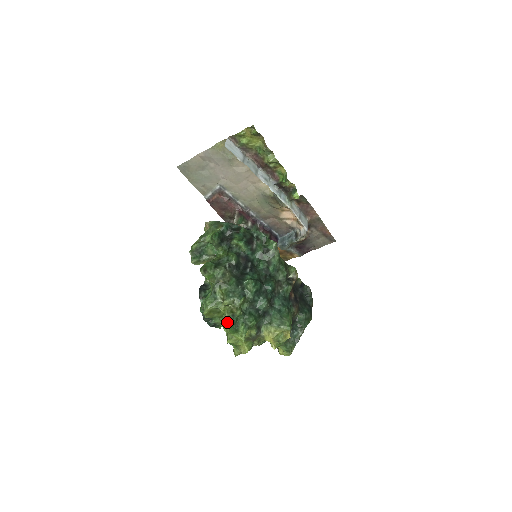
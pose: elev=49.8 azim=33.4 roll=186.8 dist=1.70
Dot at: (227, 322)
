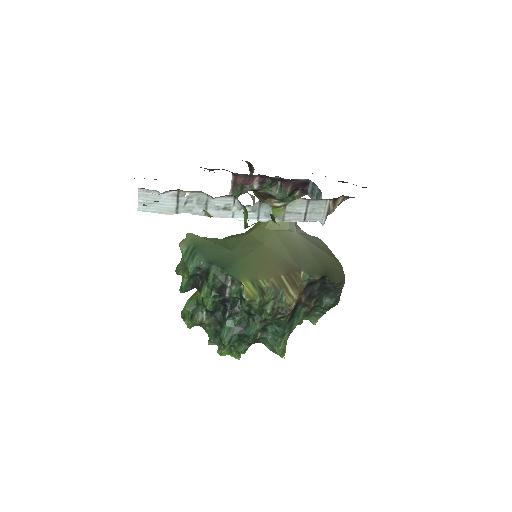
Dot at: occluded
